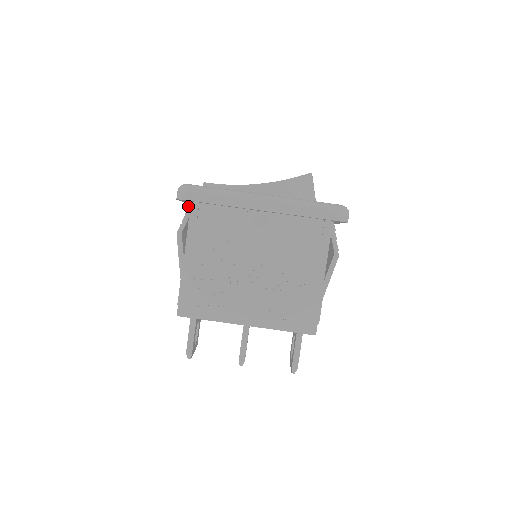
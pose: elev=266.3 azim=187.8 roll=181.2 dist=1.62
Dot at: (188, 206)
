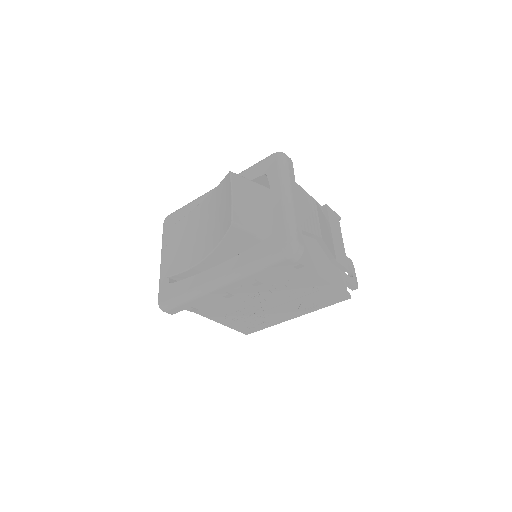
Dot at: occluded
